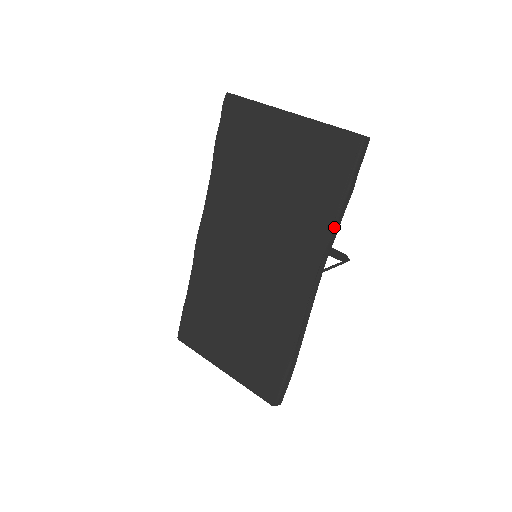
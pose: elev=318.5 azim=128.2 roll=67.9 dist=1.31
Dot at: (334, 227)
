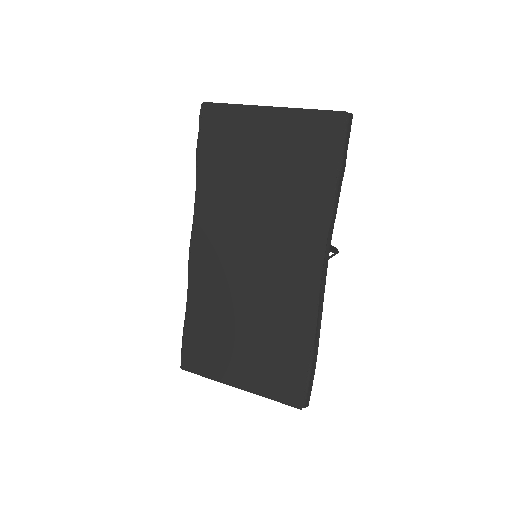
Dot at: (334, 204)
